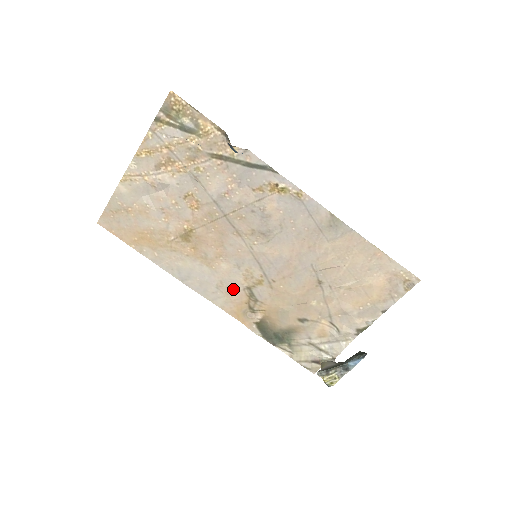
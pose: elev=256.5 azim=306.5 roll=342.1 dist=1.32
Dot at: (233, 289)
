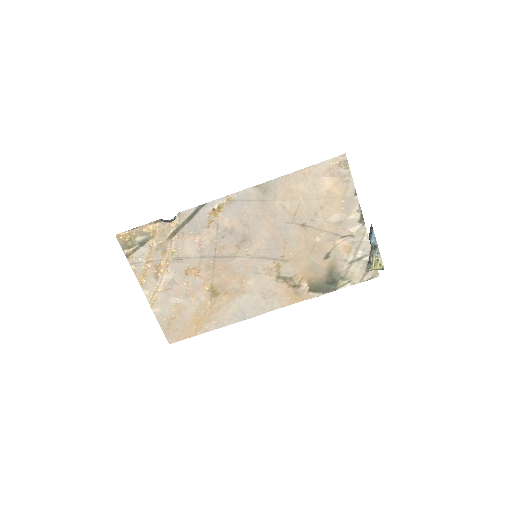
Dot at: (272, 289)
